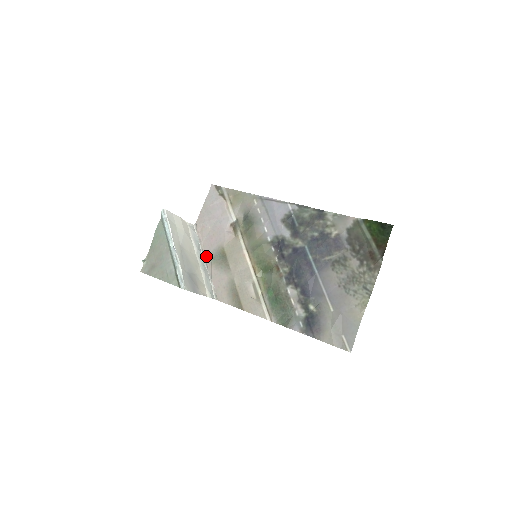
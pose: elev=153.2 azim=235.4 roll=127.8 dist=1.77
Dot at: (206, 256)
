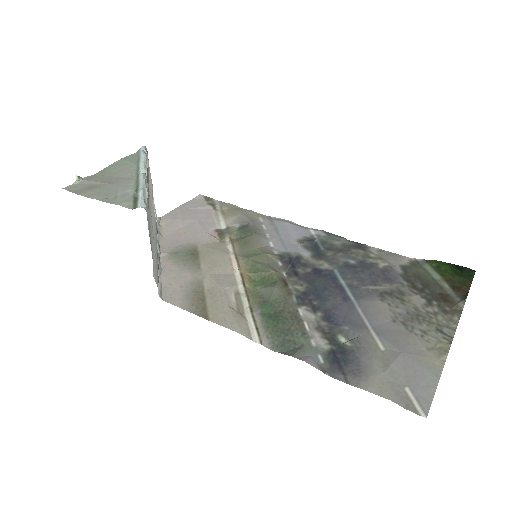
Dot at: (163, 249)
